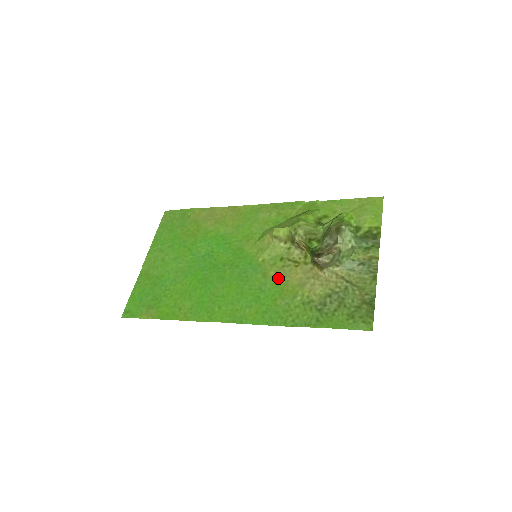
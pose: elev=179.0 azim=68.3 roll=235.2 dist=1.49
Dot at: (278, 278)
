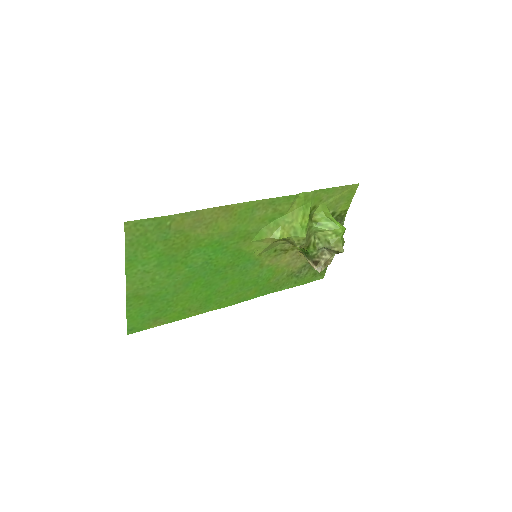
Dot at: (272, 265)
